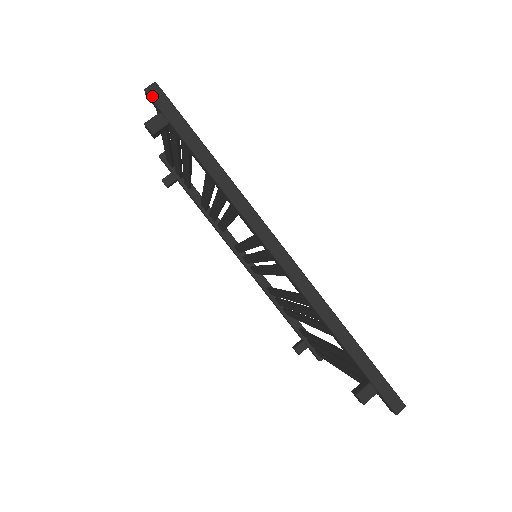
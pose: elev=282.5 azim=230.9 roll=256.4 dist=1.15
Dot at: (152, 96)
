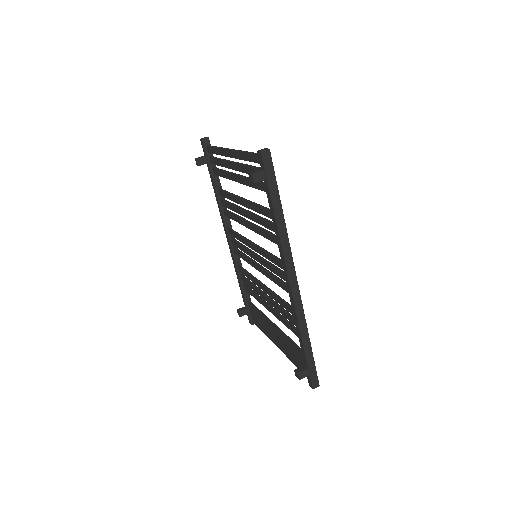
Dot at: (264, 158)
